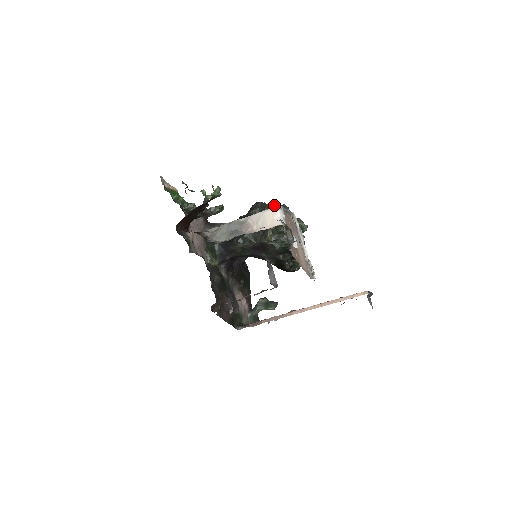
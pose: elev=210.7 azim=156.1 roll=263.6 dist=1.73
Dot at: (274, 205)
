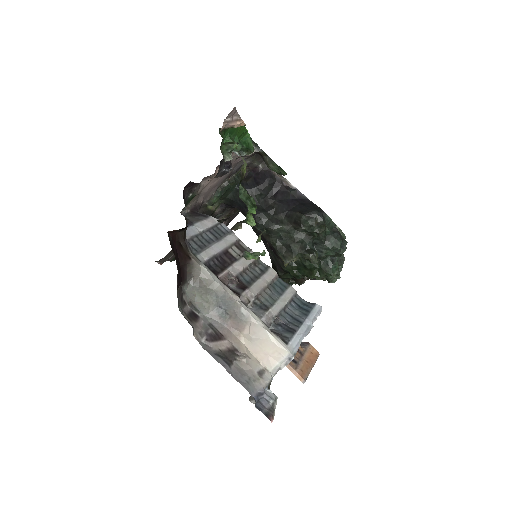
Dot at: (335, 236)
